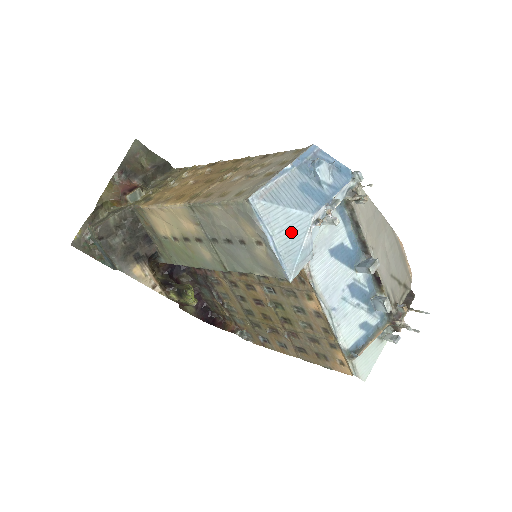
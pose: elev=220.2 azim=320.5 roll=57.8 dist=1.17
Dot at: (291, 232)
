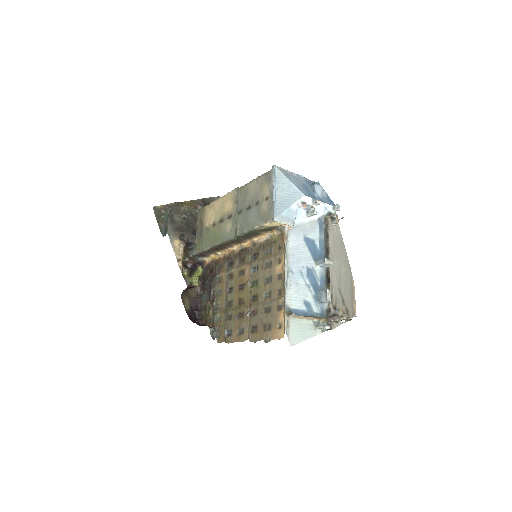
Dot at: (288, 195)
